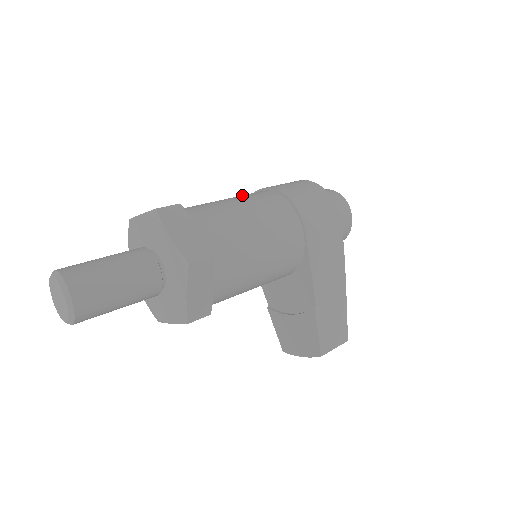
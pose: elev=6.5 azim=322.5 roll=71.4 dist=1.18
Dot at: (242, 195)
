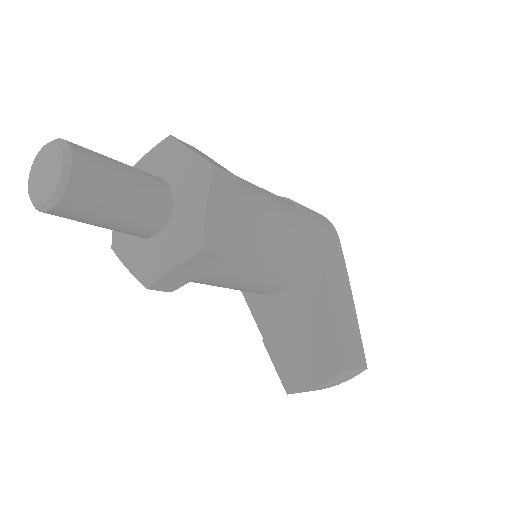
Dot at: occluded
